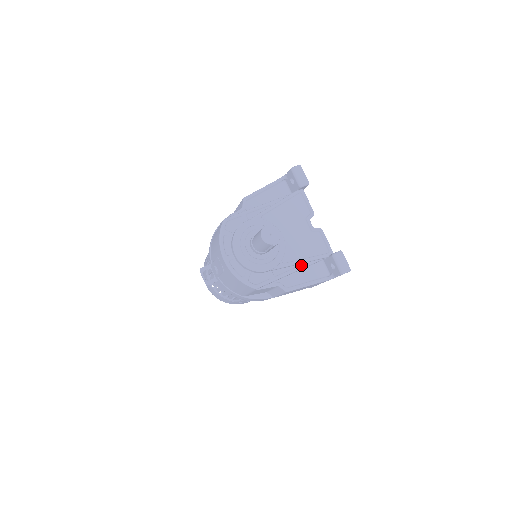
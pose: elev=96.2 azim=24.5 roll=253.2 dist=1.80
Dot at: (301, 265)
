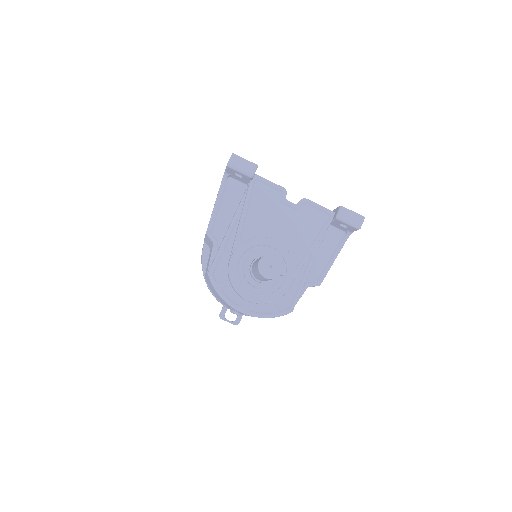
Dot at: (314, 251)
